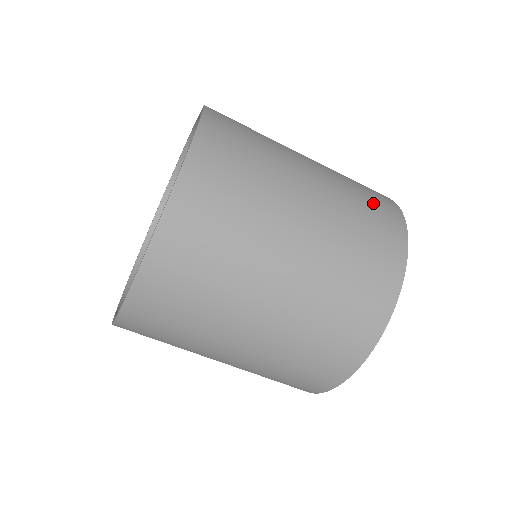
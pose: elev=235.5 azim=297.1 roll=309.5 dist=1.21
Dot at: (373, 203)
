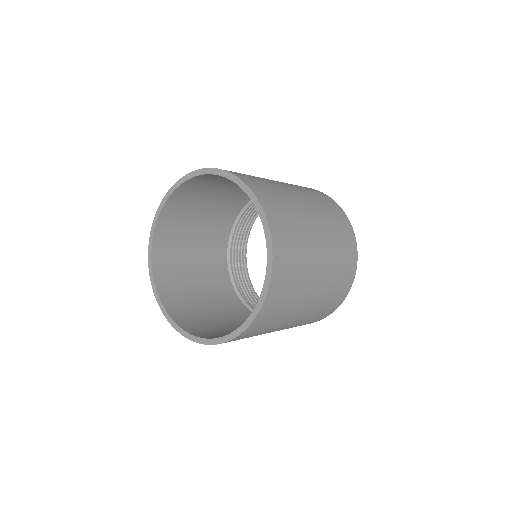
Dot at: (324, 200)
